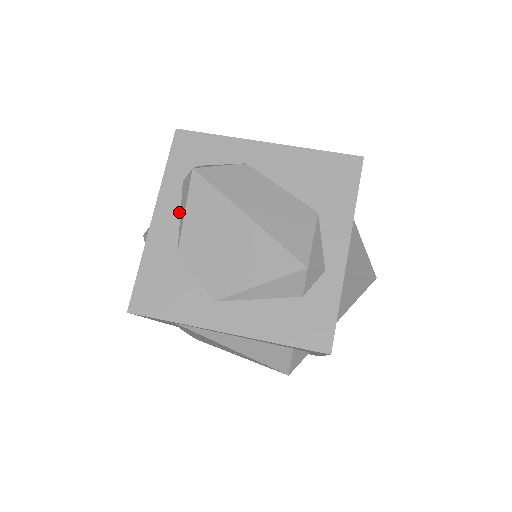
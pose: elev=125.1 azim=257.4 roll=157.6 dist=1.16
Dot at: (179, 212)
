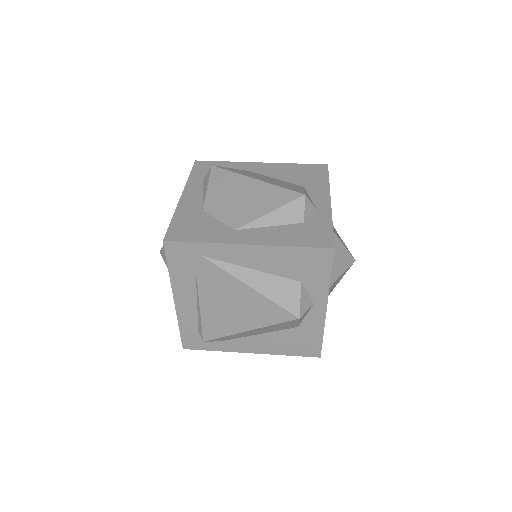
Dot at: (202, 192)
